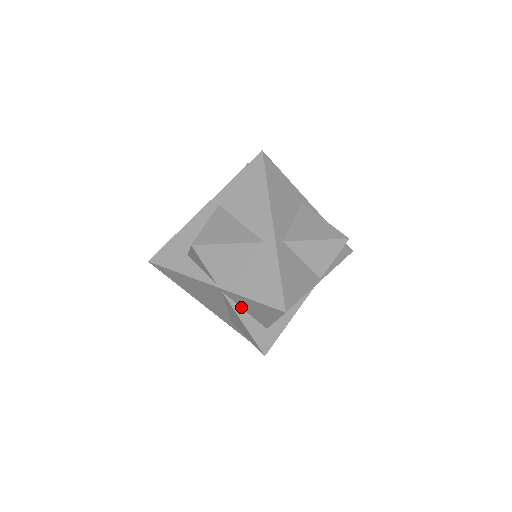
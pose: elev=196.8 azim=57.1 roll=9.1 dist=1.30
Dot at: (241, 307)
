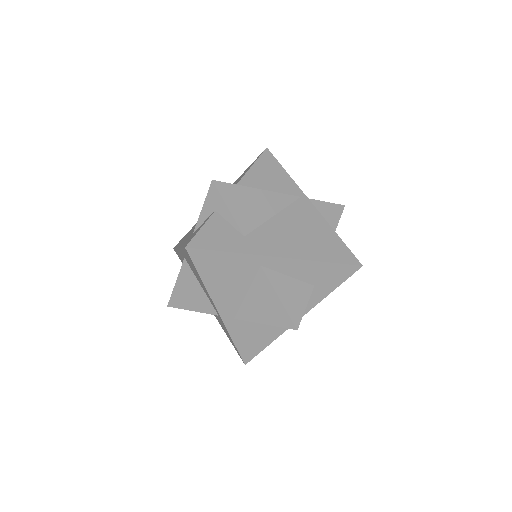
Dot at: occluded
